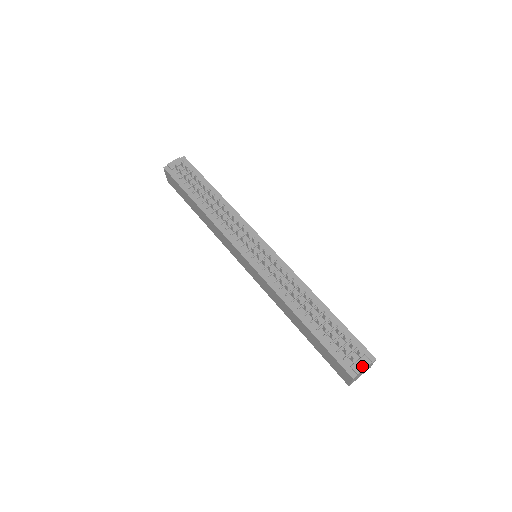
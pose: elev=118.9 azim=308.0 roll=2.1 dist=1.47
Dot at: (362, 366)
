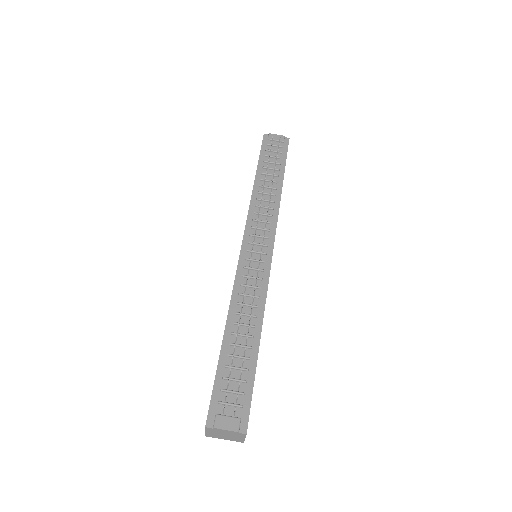
Dot at: (226, 425)
